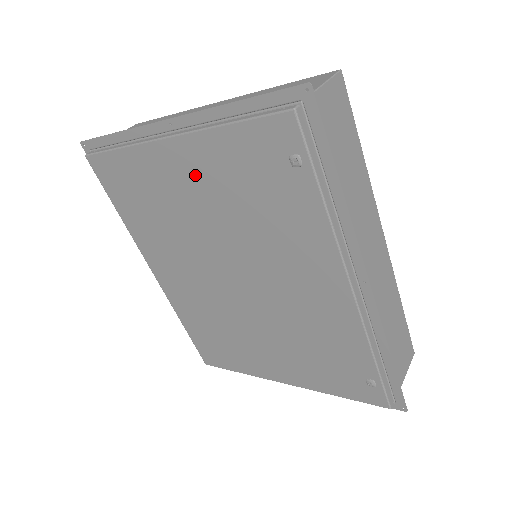
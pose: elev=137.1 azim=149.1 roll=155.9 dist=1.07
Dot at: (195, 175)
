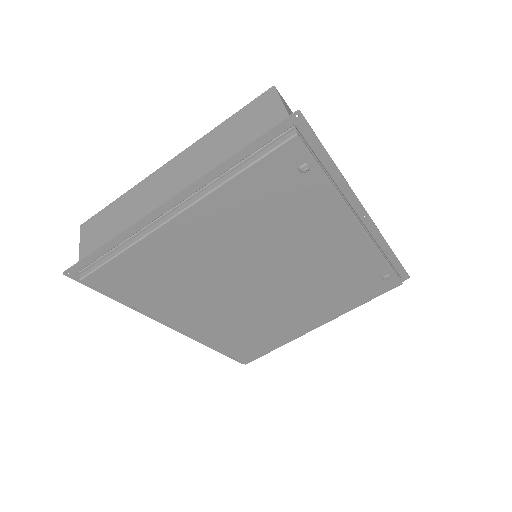
Dot at: (212, 228)
